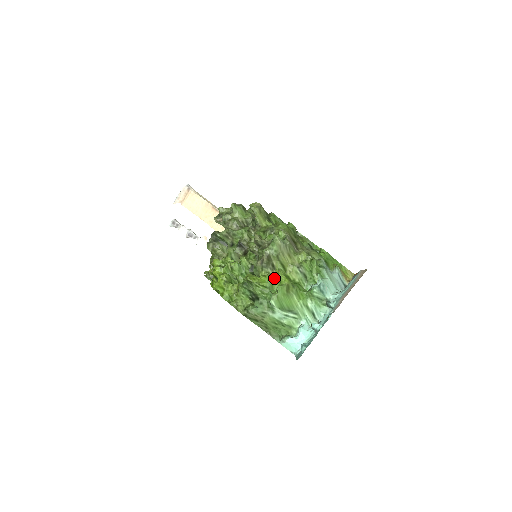
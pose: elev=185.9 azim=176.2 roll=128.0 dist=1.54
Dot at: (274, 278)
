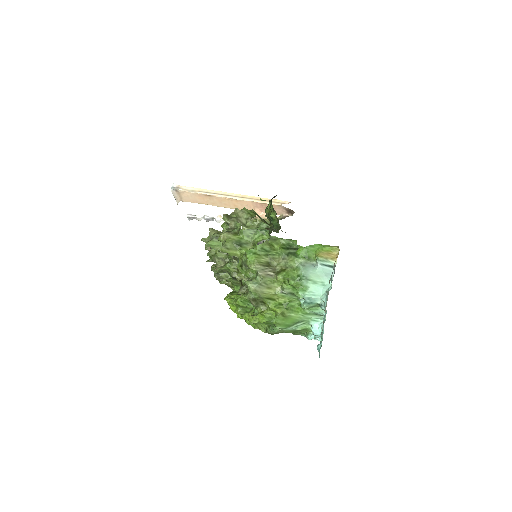
Dot at: (268, 311)
